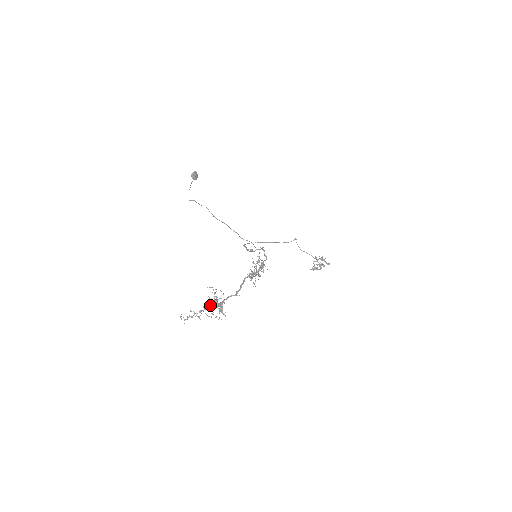
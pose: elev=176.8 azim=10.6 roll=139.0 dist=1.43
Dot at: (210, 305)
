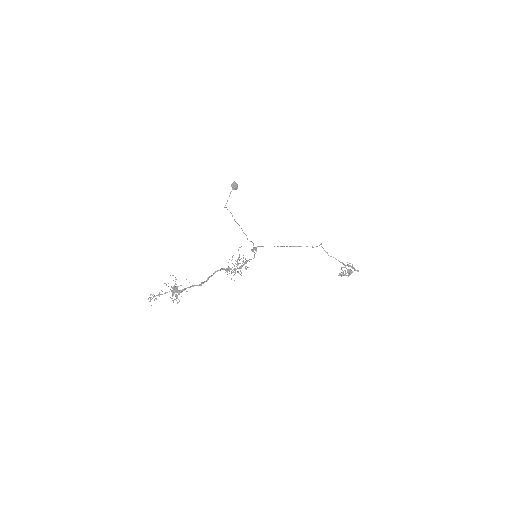
Dot at: occluded
